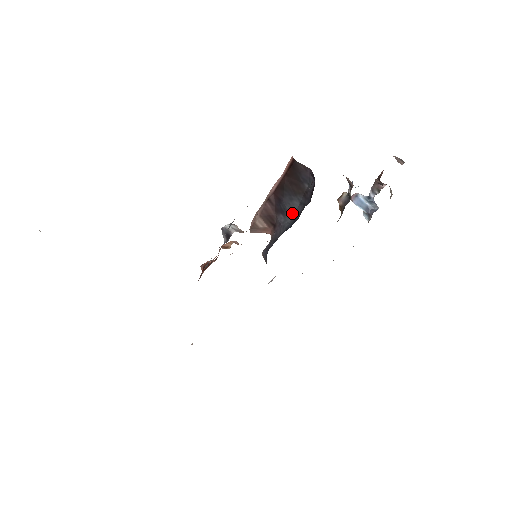
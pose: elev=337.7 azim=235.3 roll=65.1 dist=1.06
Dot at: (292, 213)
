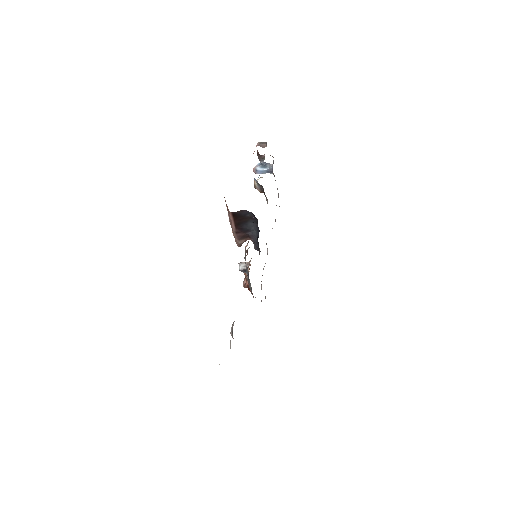
Dot at: (253, 228)
